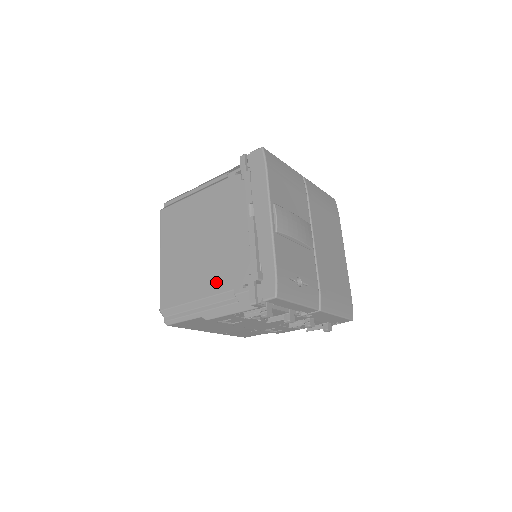
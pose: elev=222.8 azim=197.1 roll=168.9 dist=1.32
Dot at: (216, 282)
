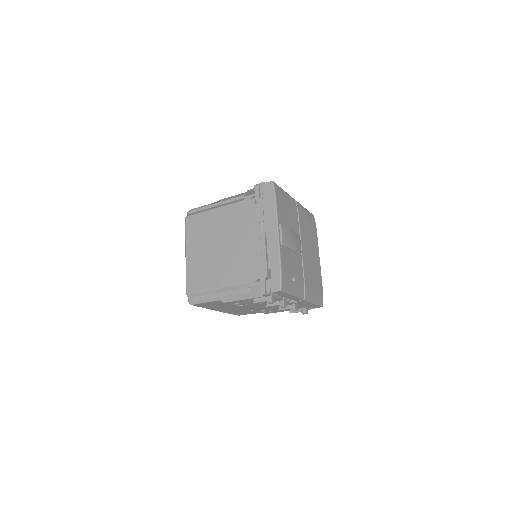
Dot at: (234, 276)
